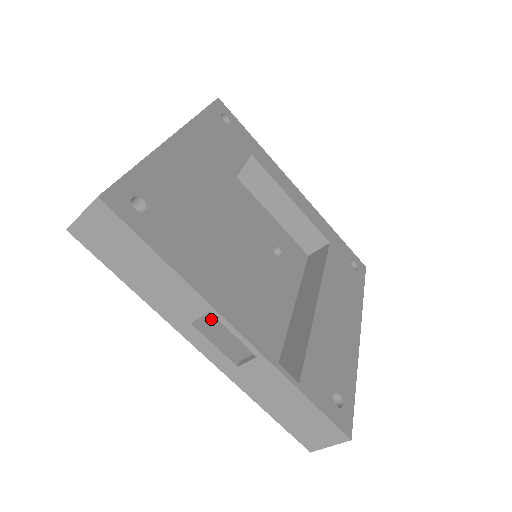
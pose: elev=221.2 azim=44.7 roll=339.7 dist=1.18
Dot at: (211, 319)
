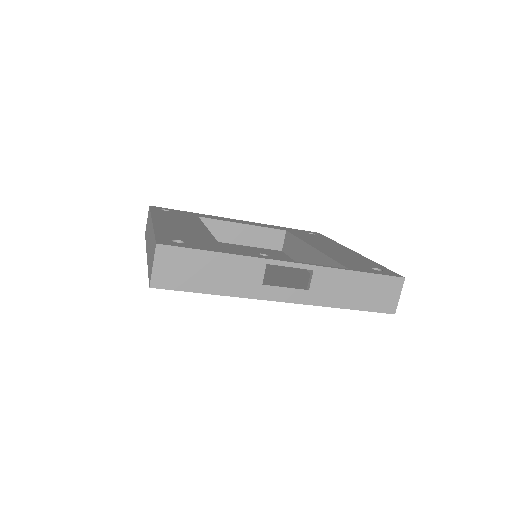
Dot at: occluded
